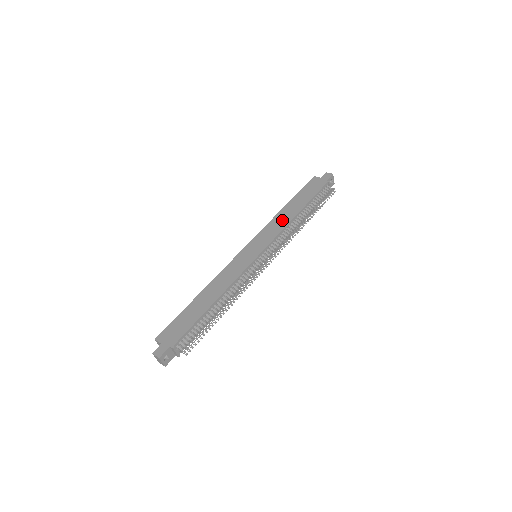
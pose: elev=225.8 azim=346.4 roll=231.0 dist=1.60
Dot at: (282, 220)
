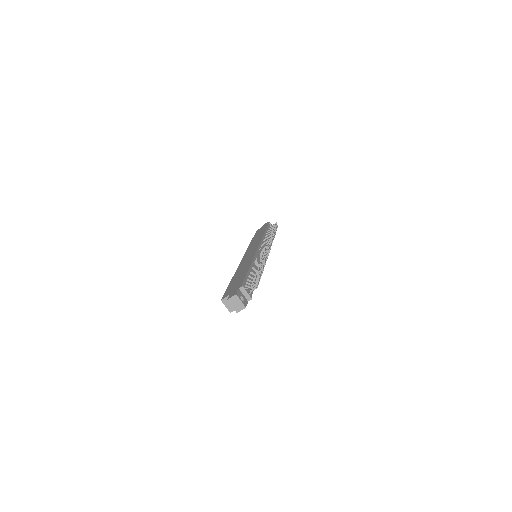
Dot at: (256, 240)
